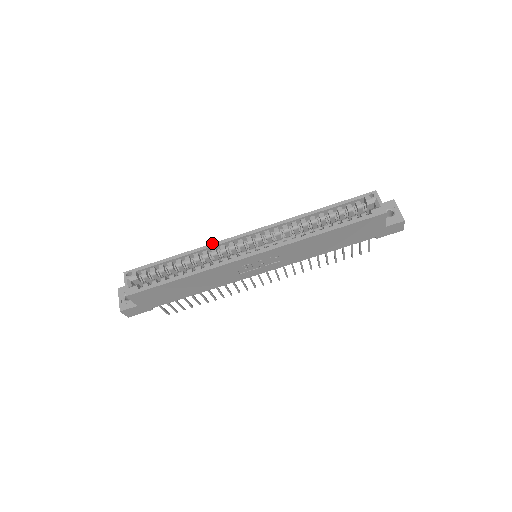
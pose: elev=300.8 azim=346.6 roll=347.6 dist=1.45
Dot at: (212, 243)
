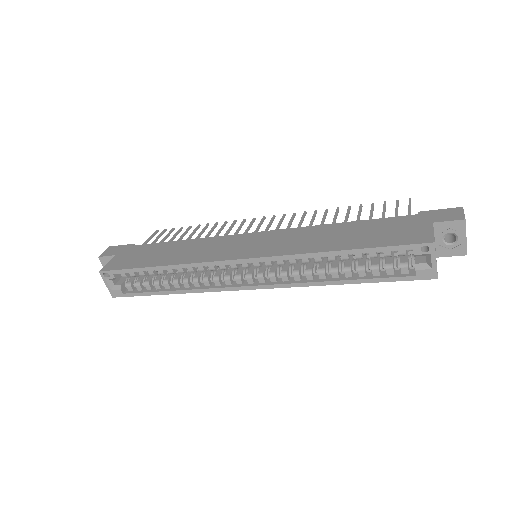
Dot at: (197, 263)
